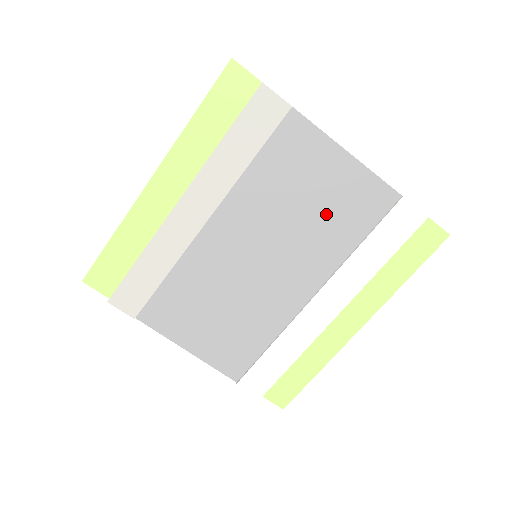
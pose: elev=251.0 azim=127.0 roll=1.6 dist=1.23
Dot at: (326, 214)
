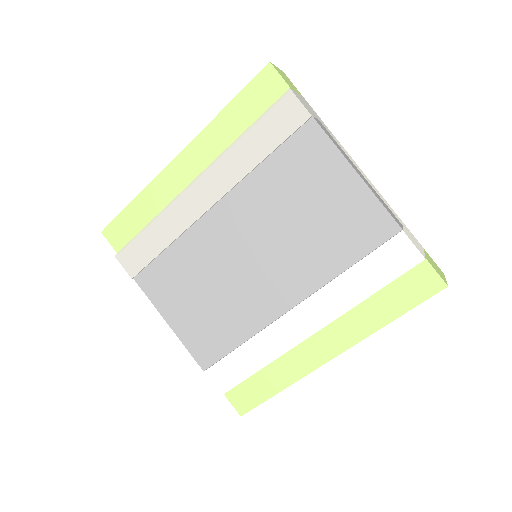
Dot at: (323, 228)
